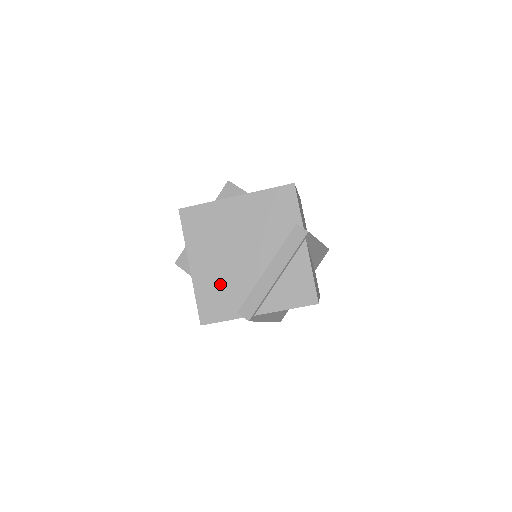
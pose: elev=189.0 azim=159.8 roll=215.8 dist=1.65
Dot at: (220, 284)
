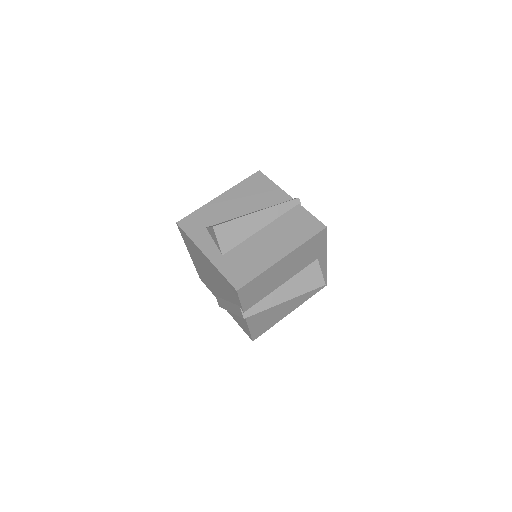
Dot at: (205, 277)
